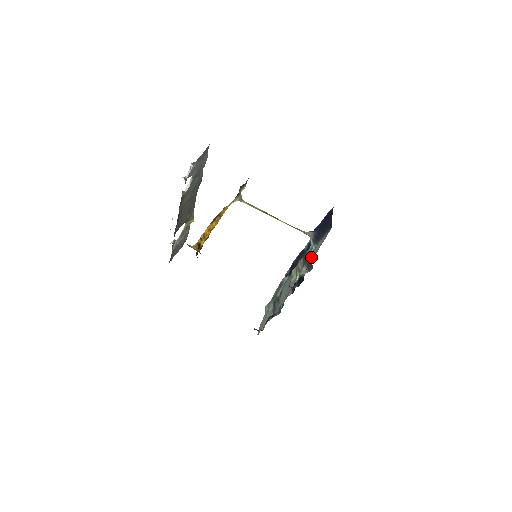
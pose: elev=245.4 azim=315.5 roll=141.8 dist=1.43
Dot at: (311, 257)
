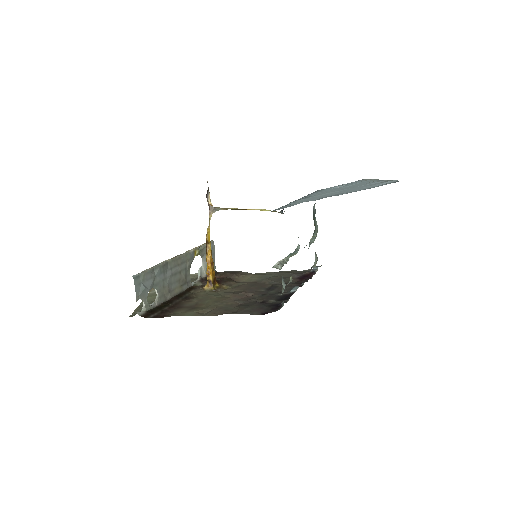
Dot at: occluded
